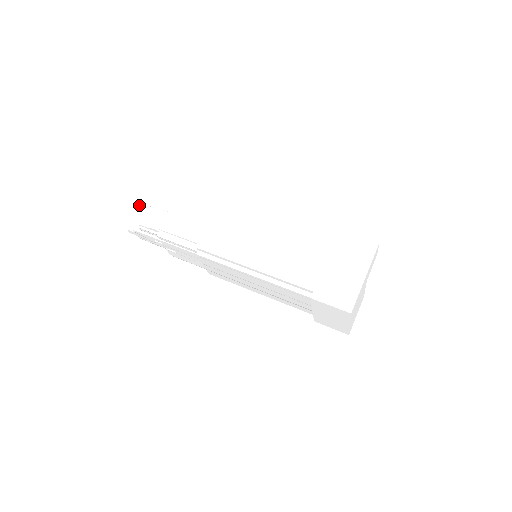
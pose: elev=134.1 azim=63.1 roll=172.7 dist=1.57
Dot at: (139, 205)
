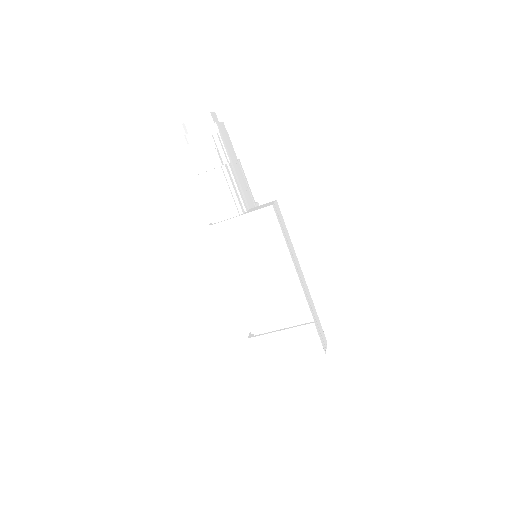
Dot at: occluded
